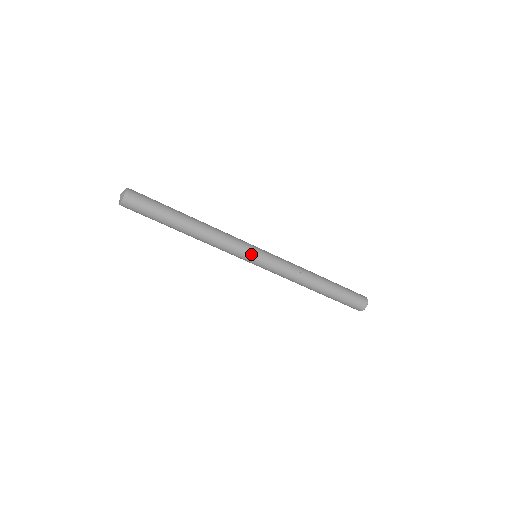
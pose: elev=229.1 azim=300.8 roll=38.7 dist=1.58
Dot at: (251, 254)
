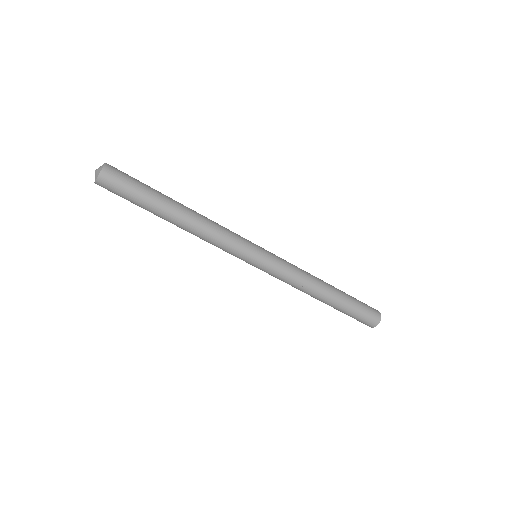
Dot at: (253, 246)
